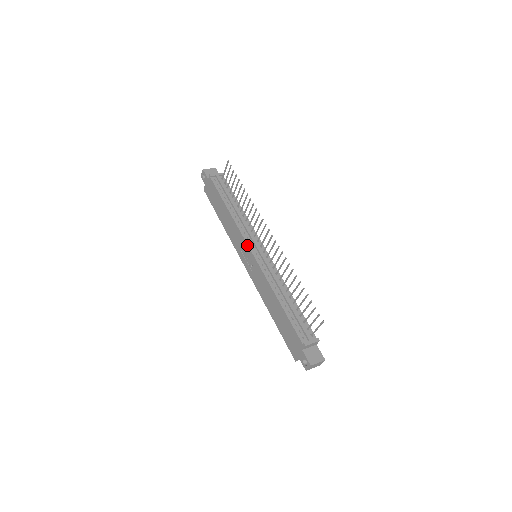
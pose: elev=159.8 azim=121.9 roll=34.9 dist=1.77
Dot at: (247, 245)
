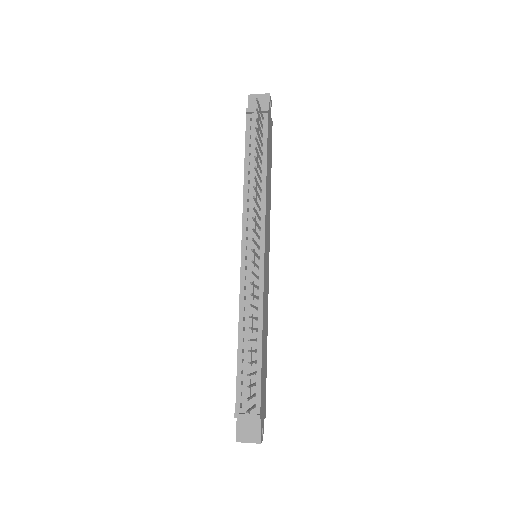
Dot at: (241, 241)
